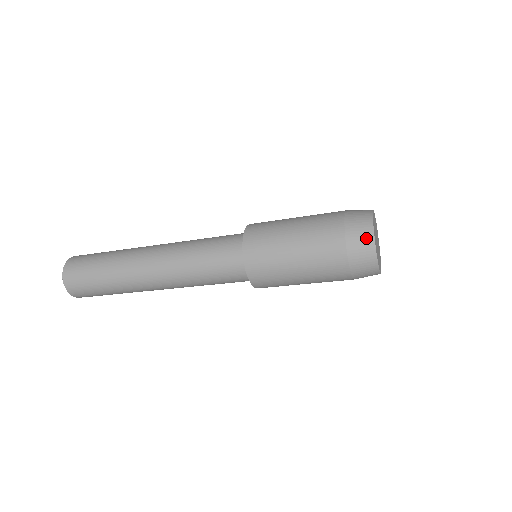
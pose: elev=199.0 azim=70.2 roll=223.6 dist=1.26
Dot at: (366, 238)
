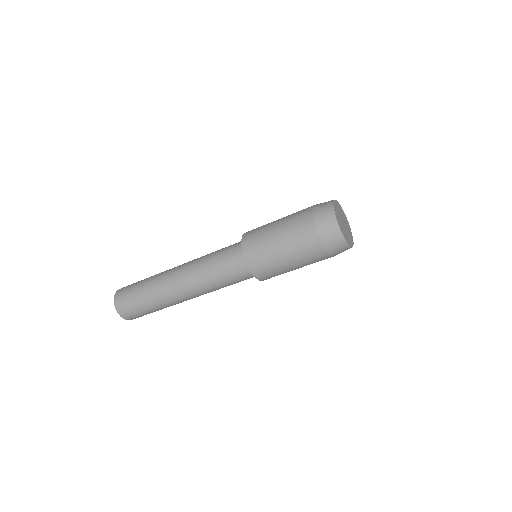
Dot at: (328, 202)
